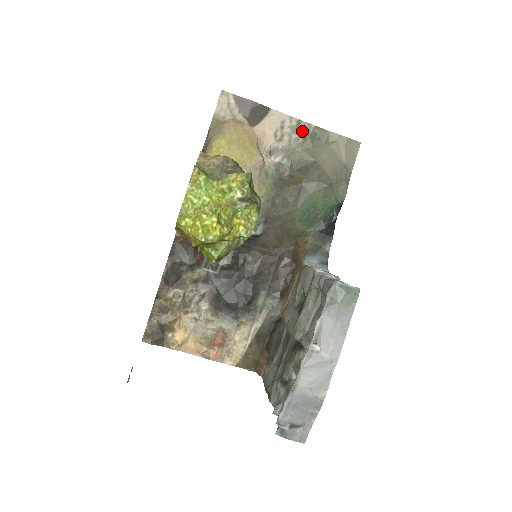
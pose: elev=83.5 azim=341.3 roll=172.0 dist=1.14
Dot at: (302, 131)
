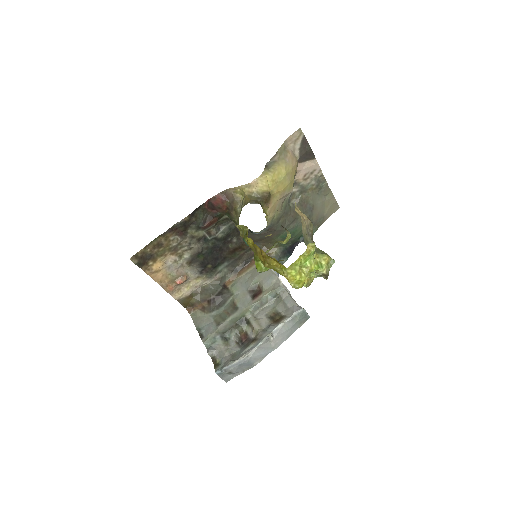
Dot at: (319, 181)
